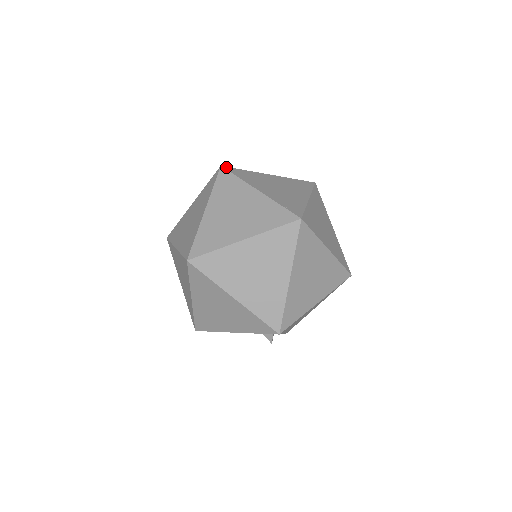
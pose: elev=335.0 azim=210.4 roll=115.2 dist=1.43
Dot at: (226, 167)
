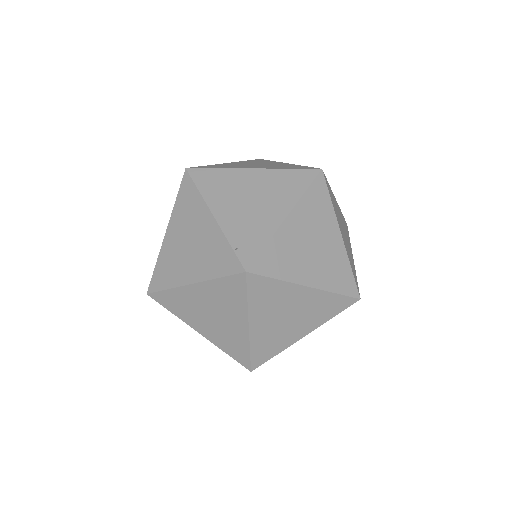
Dot at: (192, 169)
